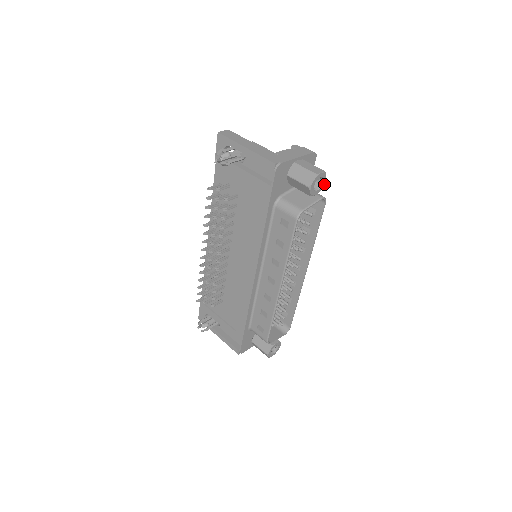
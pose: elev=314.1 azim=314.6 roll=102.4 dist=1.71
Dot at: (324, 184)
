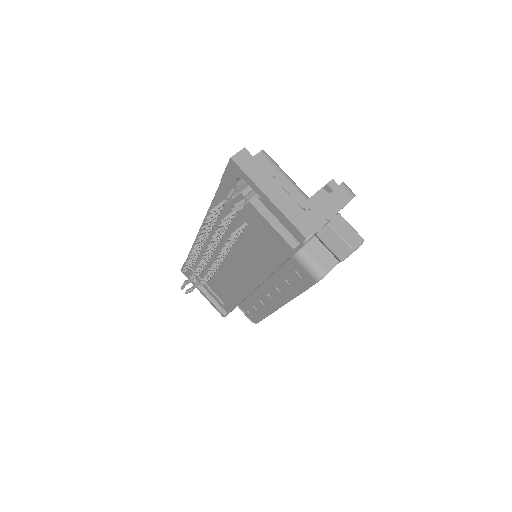
Dot at: occluded
